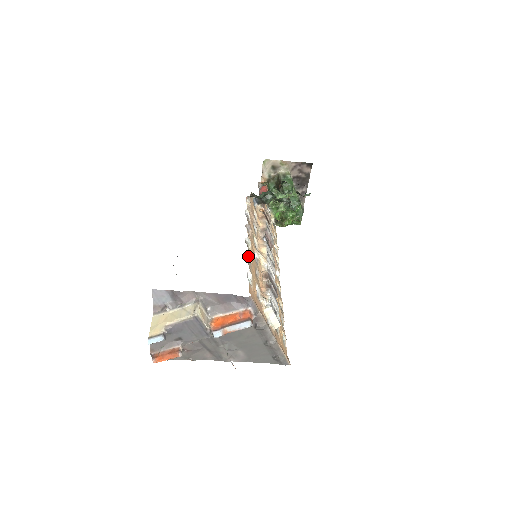
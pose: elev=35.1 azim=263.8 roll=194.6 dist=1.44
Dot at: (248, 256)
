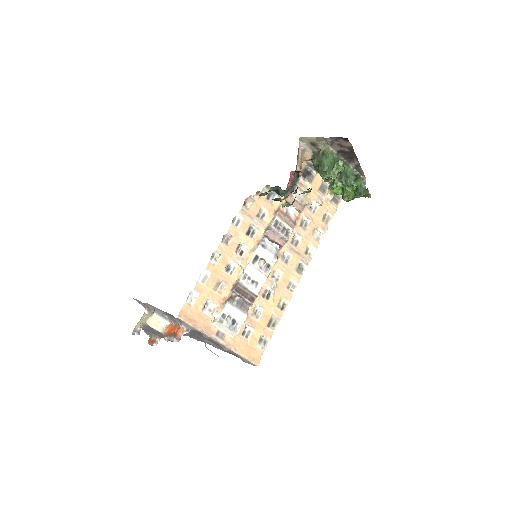
Dot at: (206, 272)
